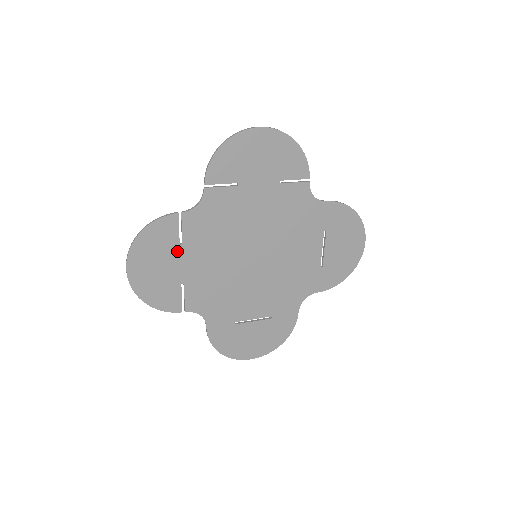
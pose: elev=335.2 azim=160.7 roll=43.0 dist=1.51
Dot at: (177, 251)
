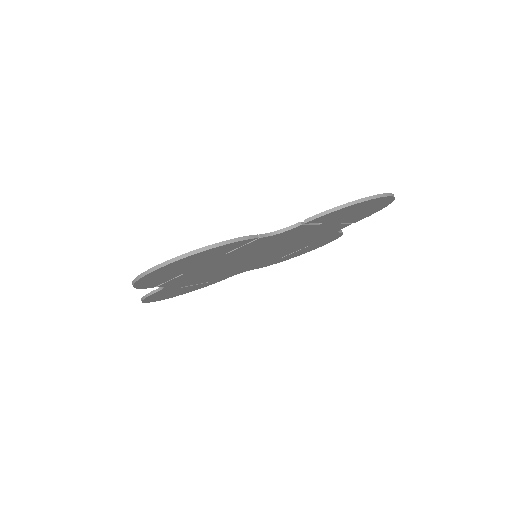
Dot at: (215, 257)
